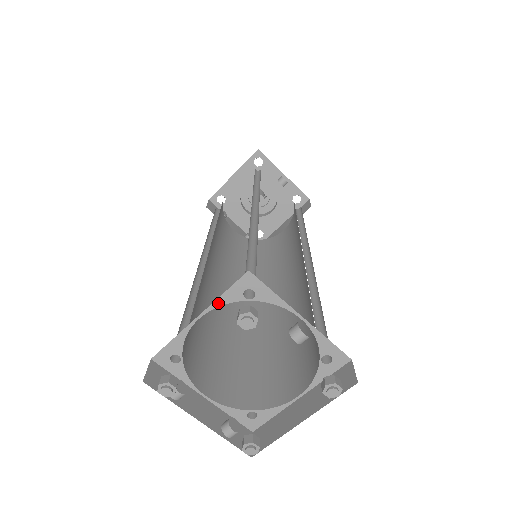
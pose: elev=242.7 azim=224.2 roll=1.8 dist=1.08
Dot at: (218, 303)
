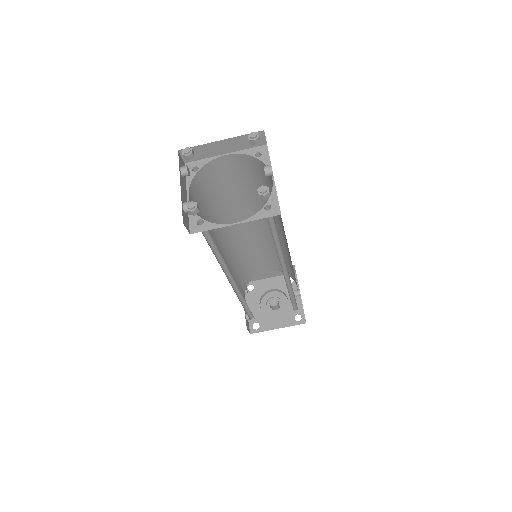
Dot at: (241, 152)
